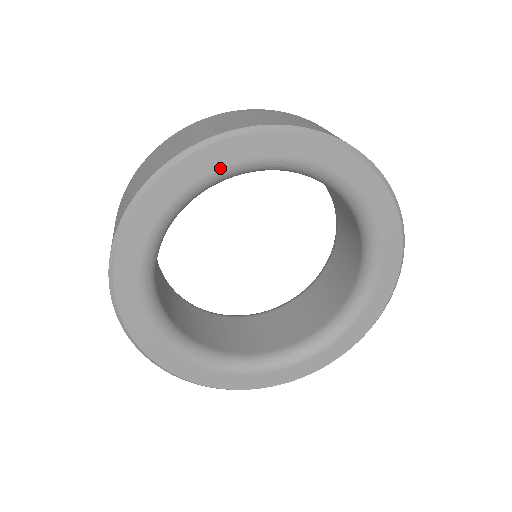
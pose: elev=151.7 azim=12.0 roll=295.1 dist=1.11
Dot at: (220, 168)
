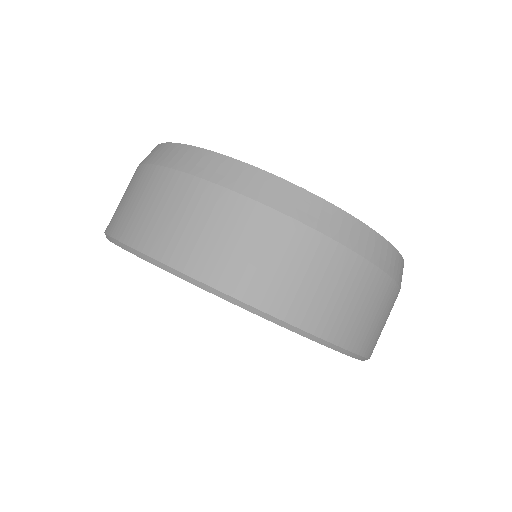
Dot at: occluded
